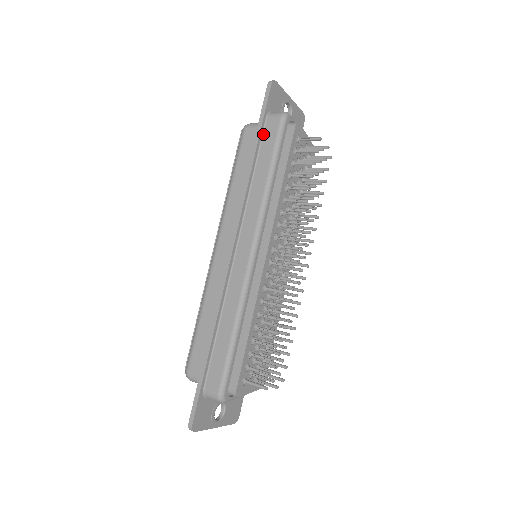
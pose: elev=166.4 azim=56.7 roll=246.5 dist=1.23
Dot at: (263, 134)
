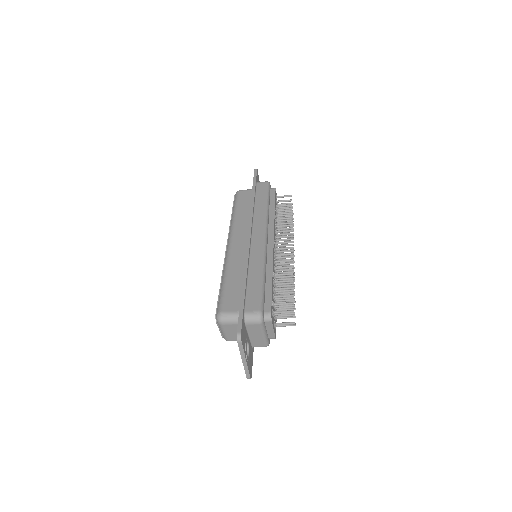
Dot at: (256, 189)
